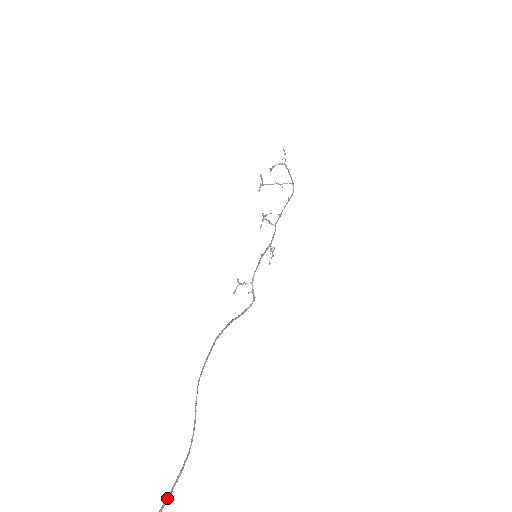
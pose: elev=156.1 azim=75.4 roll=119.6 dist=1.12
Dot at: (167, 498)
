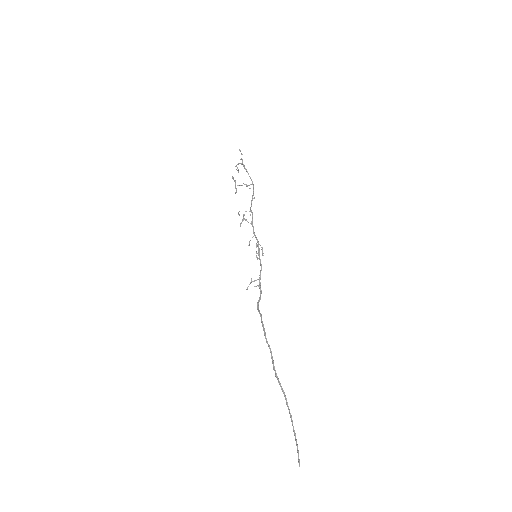
Dot at: occluded
